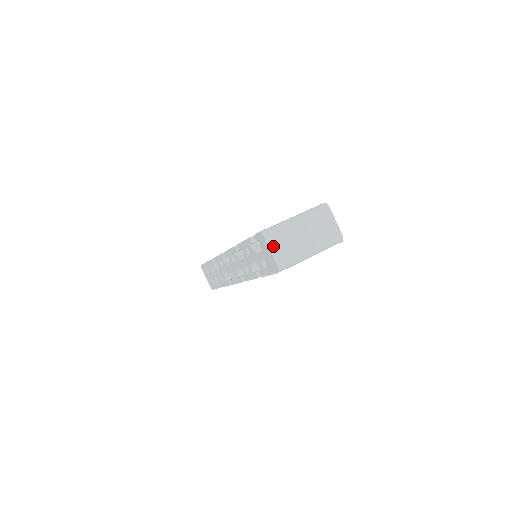
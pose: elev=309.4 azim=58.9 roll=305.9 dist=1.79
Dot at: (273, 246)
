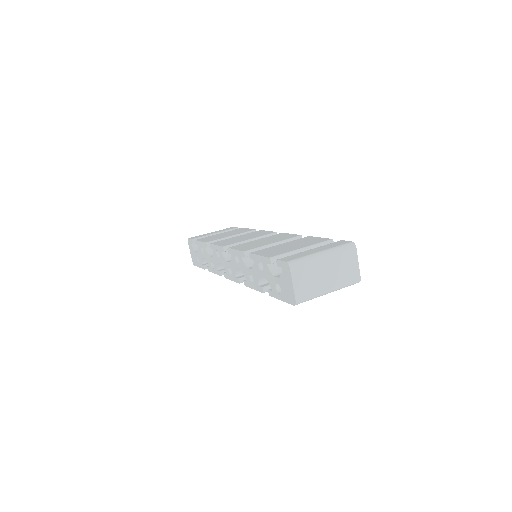
Dot at: (296, 279)
